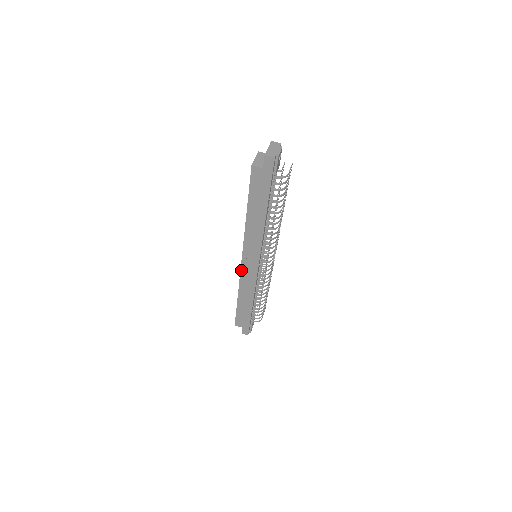
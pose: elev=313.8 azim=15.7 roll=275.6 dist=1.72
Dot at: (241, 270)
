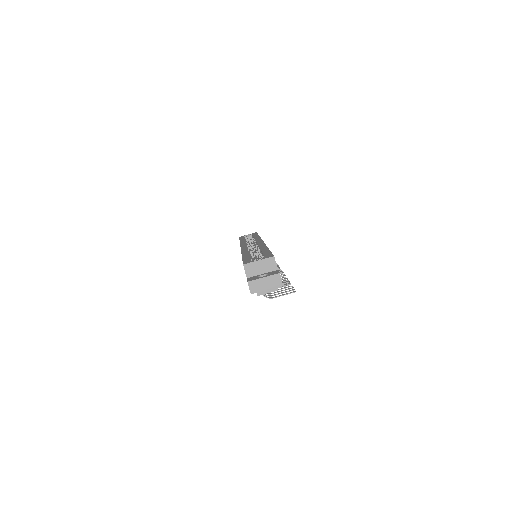
Dot at: occluded
